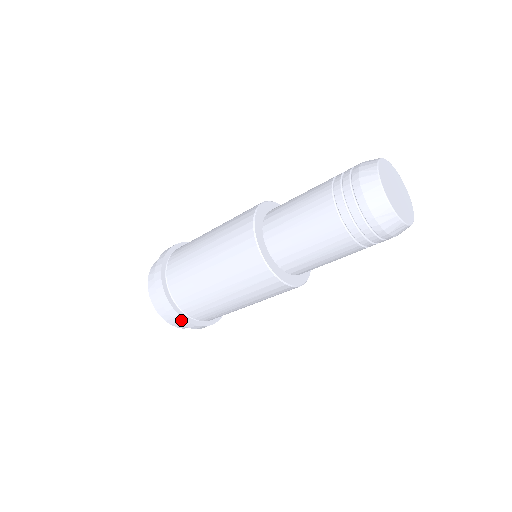
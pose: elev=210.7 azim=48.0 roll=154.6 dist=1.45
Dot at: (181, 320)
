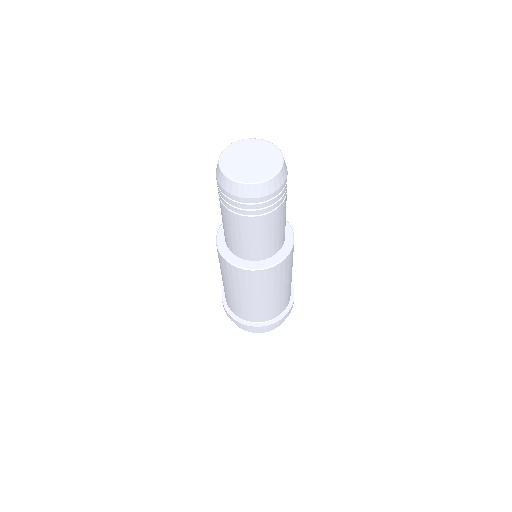
Dot at: (283, 319)
